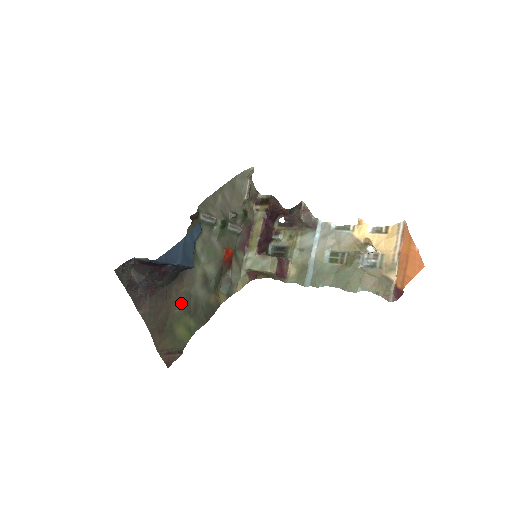
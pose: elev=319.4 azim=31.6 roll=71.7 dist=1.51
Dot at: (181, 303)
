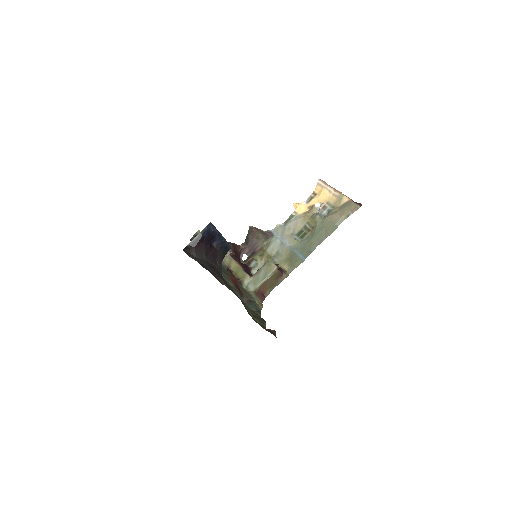
Dot at: occluded
